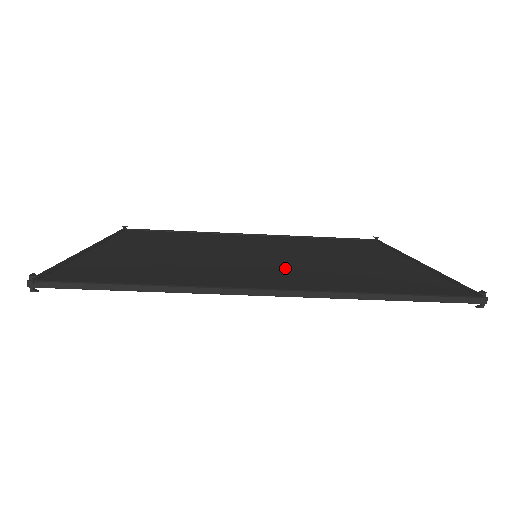
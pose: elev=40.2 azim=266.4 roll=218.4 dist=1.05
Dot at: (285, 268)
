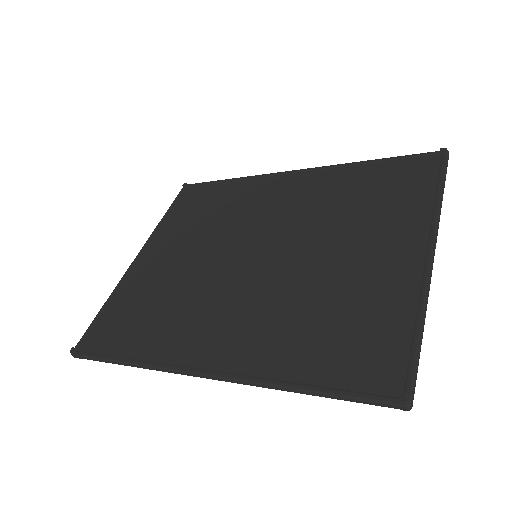
Dot at: (255, 302)
